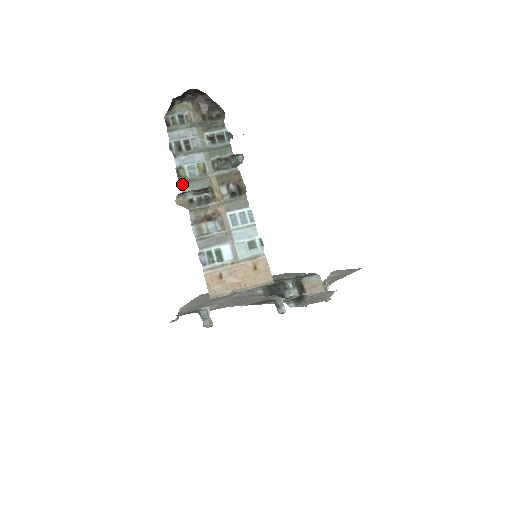
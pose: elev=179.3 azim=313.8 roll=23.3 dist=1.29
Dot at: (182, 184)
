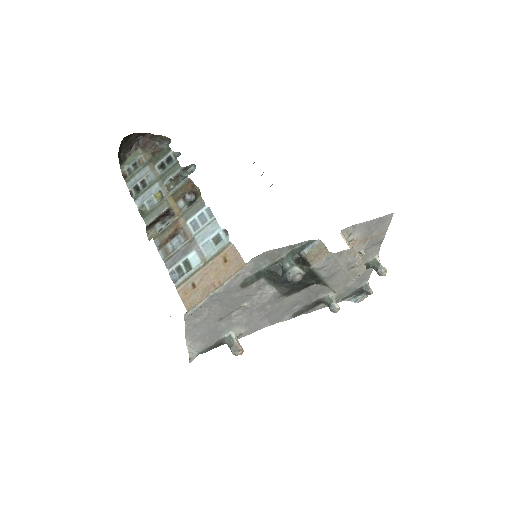
Dot at: (144, 219)
